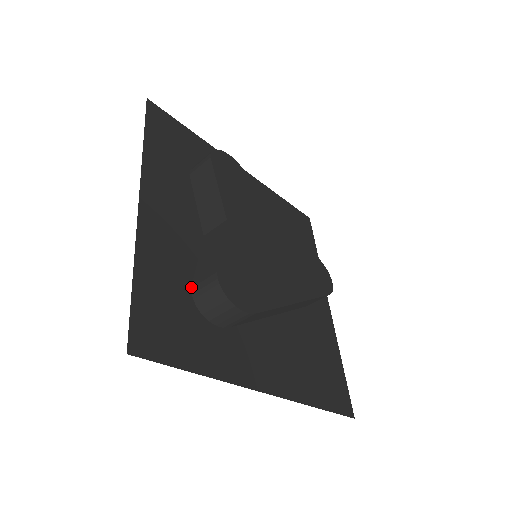
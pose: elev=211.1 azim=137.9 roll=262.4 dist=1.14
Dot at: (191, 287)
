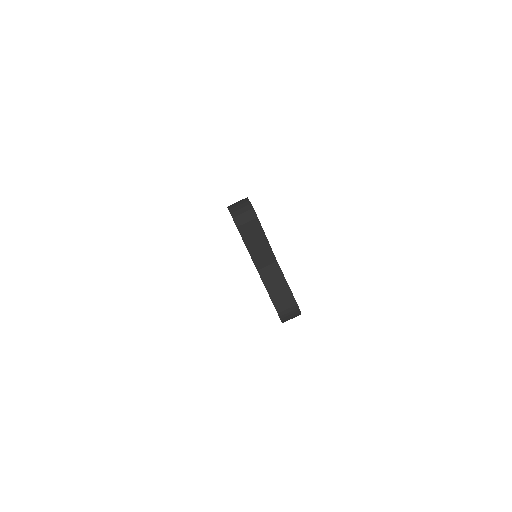
Dot at: occluded
